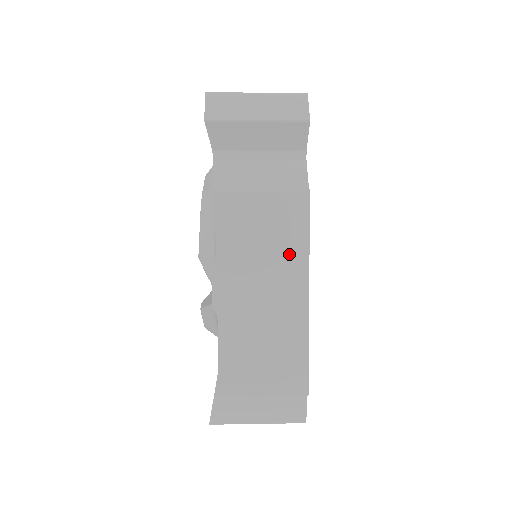
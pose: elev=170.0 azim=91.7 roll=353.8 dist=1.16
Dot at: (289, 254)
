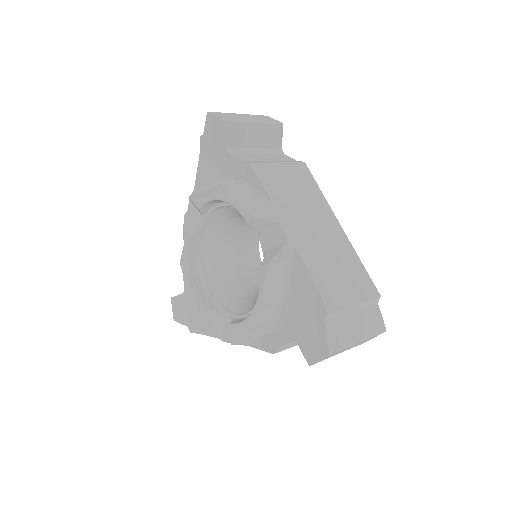
Dot at: (315, 200)
